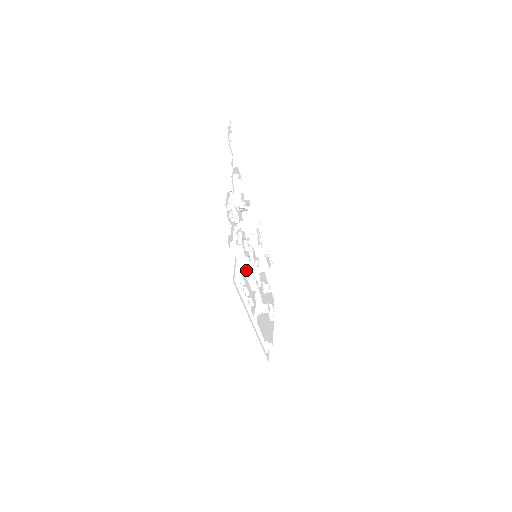
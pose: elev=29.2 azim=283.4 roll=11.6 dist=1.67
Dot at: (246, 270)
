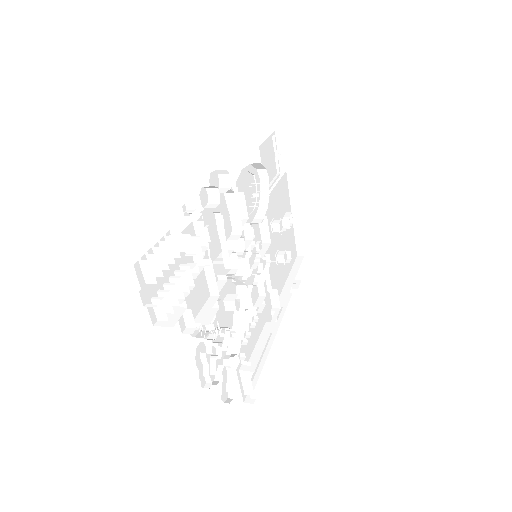
Dot at: occluded
